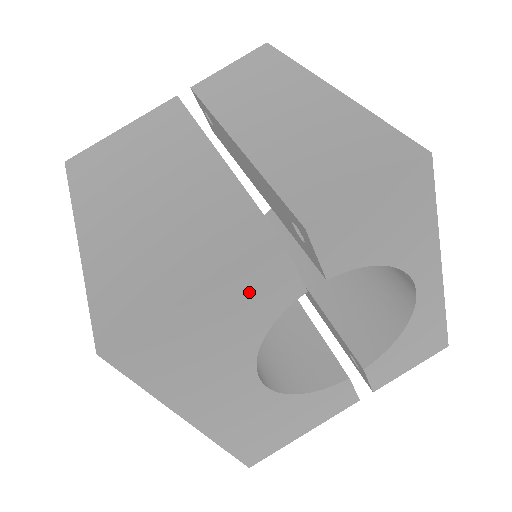
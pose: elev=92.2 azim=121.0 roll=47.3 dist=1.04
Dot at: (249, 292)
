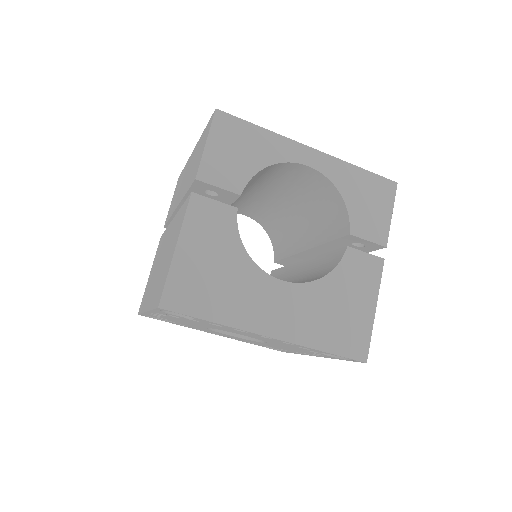
Dot at: (204, 227)
